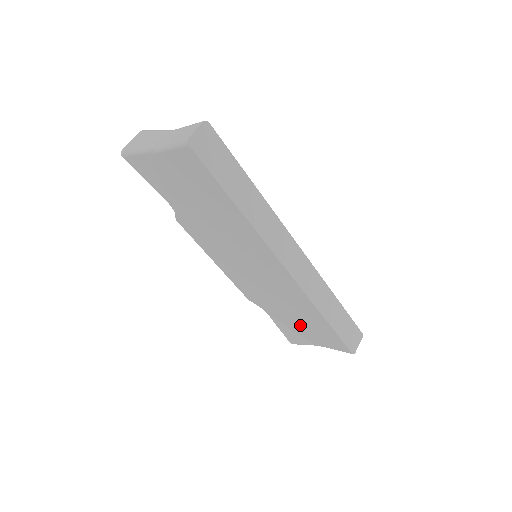
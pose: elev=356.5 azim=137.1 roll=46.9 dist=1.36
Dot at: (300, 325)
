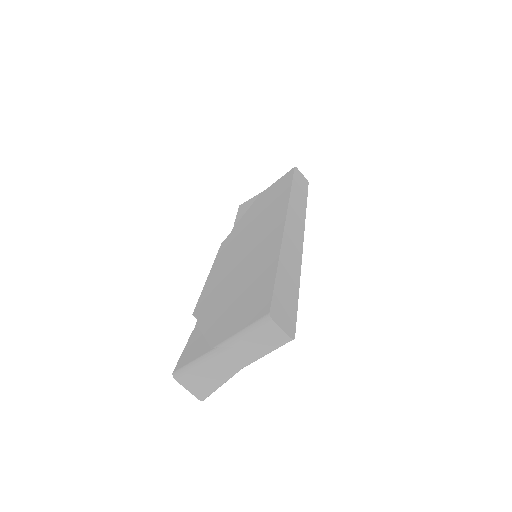
Dot at: (229, 309)
